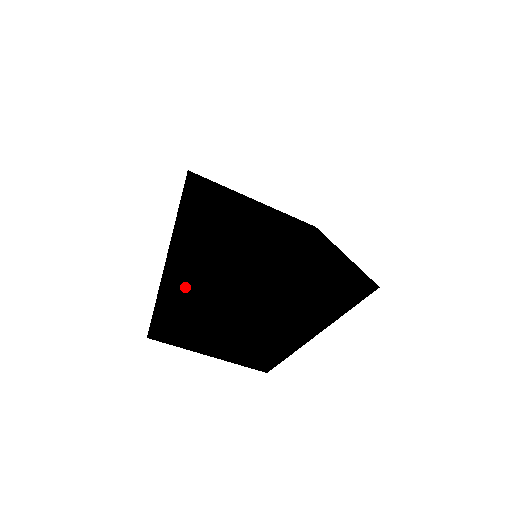
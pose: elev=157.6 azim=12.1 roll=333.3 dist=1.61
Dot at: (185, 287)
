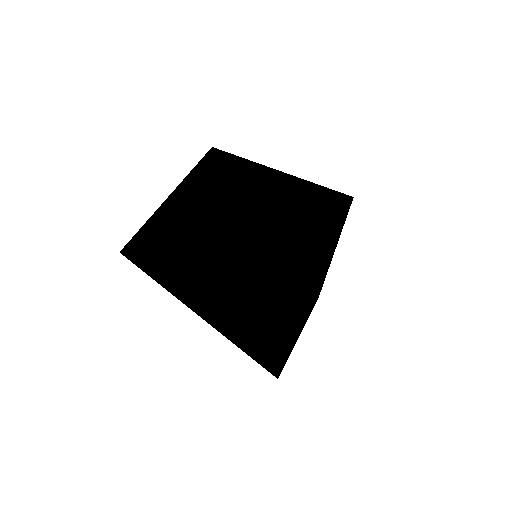
Dot at: (285, 348)
